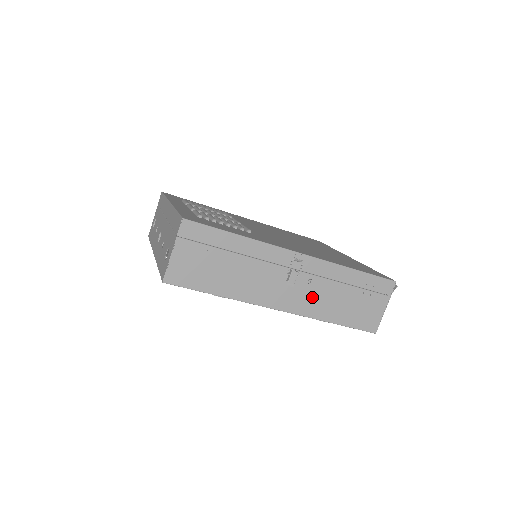
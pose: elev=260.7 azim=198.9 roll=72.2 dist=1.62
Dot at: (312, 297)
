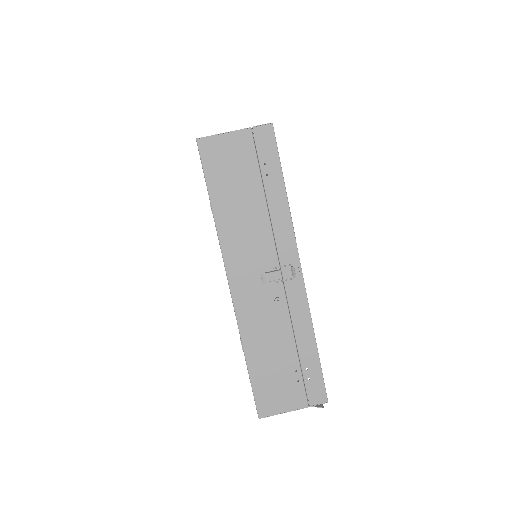
Dot at: (262, 314)
